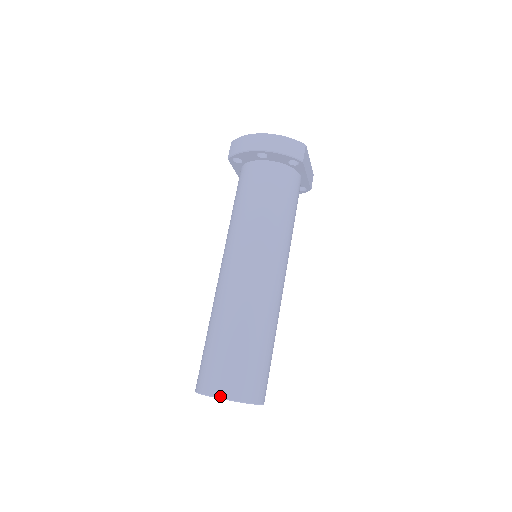
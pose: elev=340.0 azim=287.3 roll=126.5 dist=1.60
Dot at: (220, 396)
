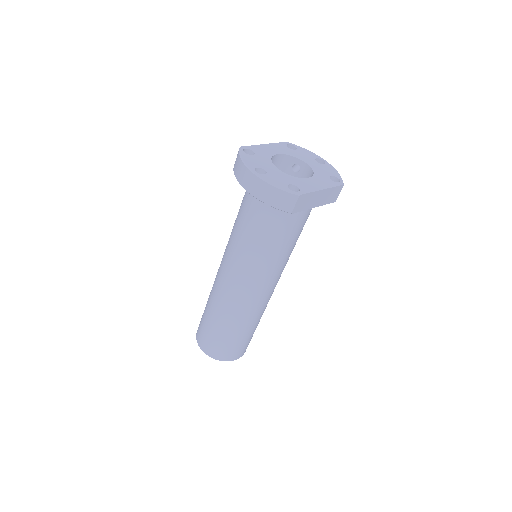
Dot at: (202, 350)
